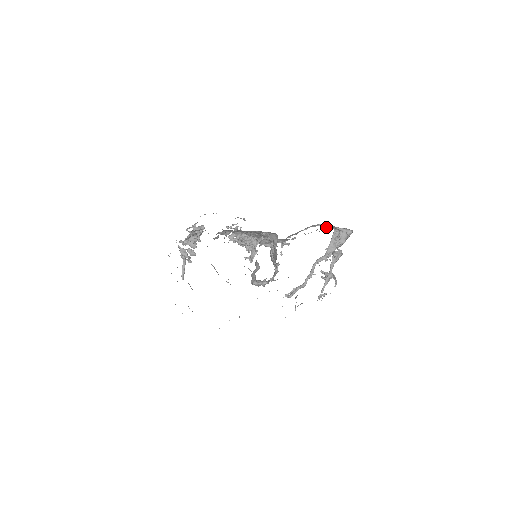
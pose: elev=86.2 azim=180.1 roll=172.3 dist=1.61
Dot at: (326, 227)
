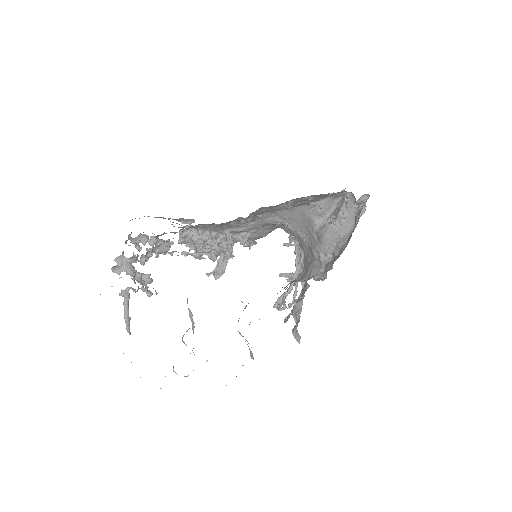
Dot at: occluded
